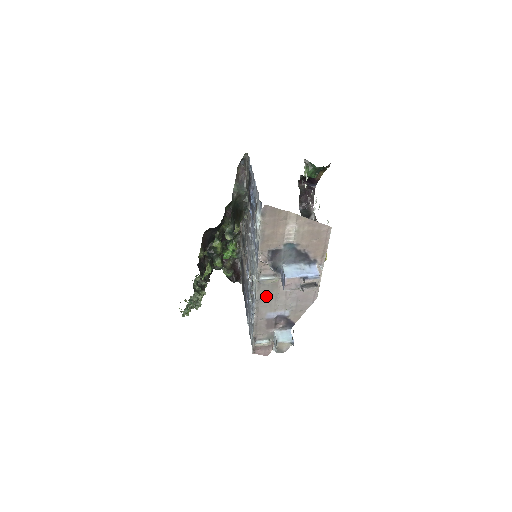
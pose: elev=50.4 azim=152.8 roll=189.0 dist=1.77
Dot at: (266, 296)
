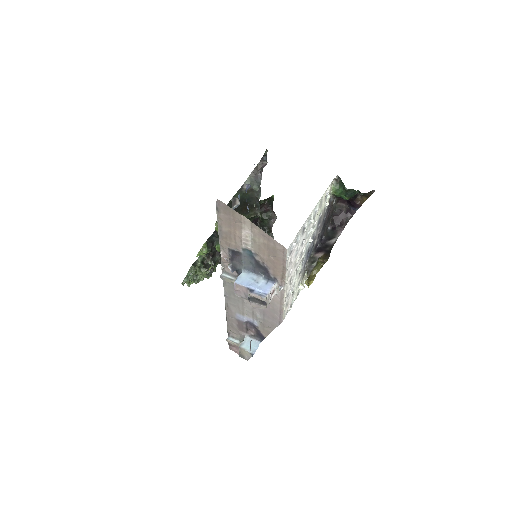
Dot at: (233, 295)
